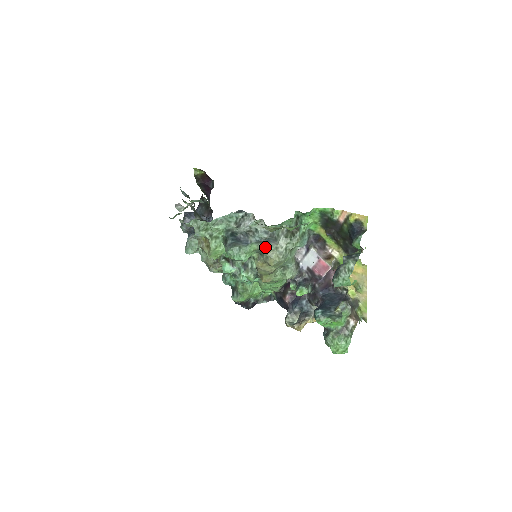
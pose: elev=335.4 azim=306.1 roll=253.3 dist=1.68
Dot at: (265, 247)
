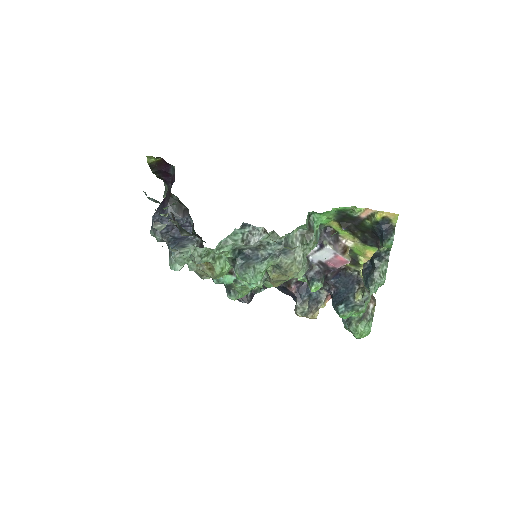
Dot at: (283, 261)
